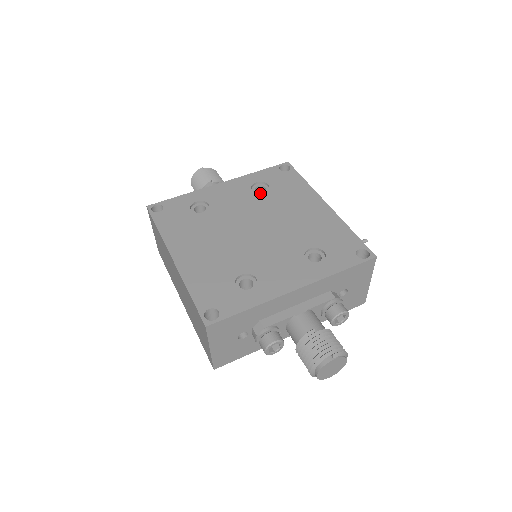
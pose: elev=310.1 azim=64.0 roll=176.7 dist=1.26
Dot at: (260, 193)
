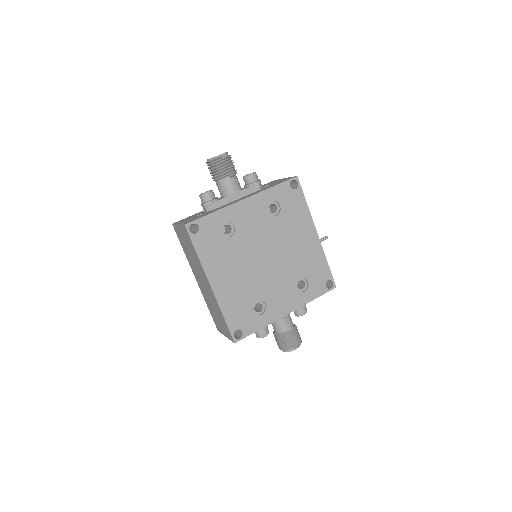
Dot at: (273, 216)
